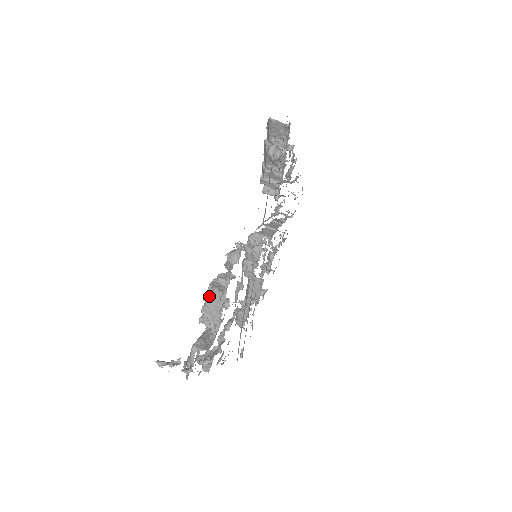
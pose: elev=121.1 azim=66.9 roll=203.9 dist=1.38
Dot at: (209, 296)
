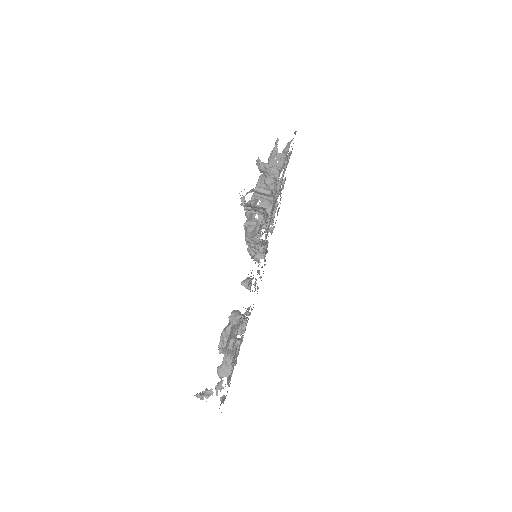
Dot at: (222, 348)
